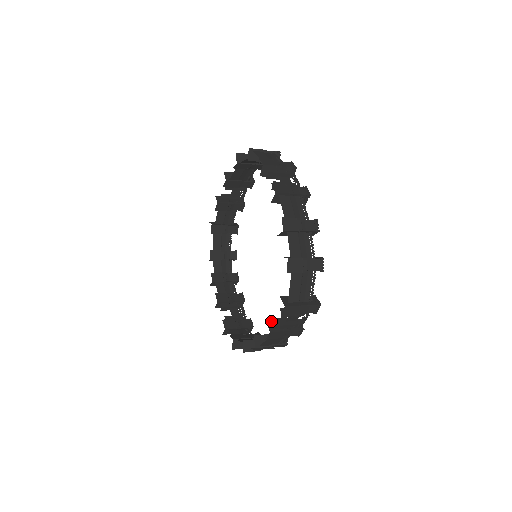
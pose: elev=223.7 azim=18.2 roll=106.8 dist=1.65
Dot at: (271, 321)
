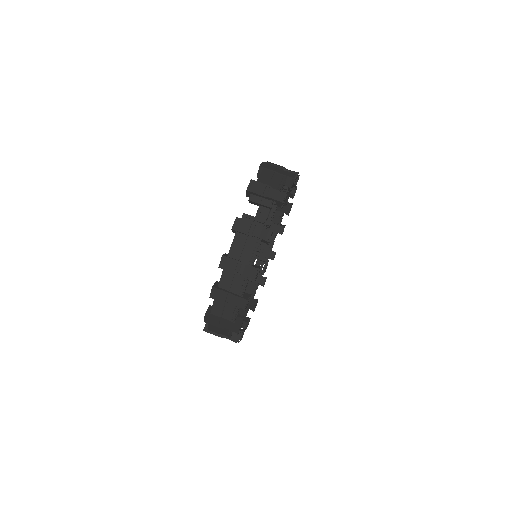
Dot at: occluded
